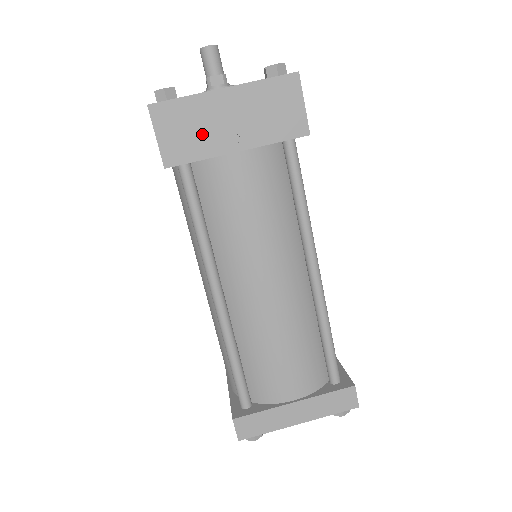
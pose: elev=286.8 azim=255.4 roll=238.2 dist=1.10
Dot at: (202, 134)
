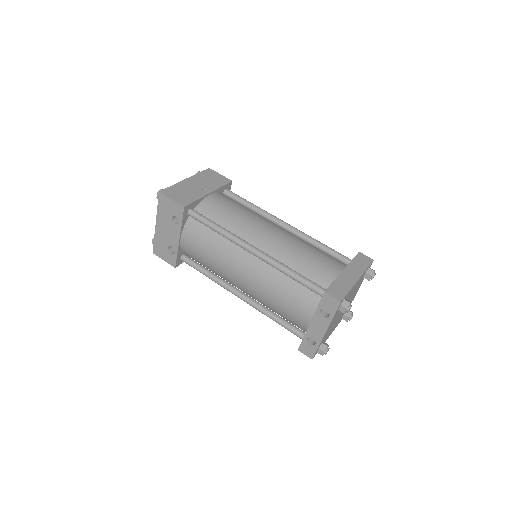
Dot at: (190, 193)
